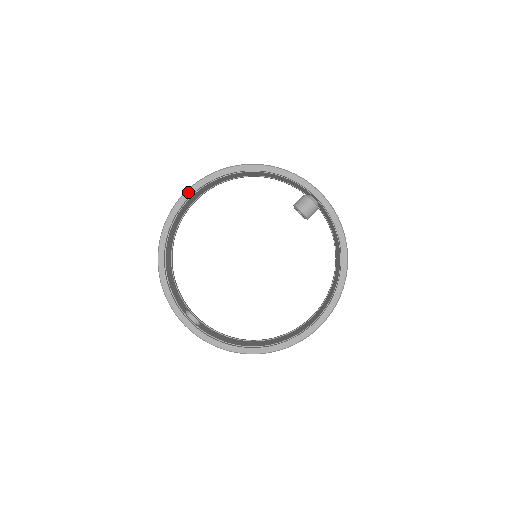
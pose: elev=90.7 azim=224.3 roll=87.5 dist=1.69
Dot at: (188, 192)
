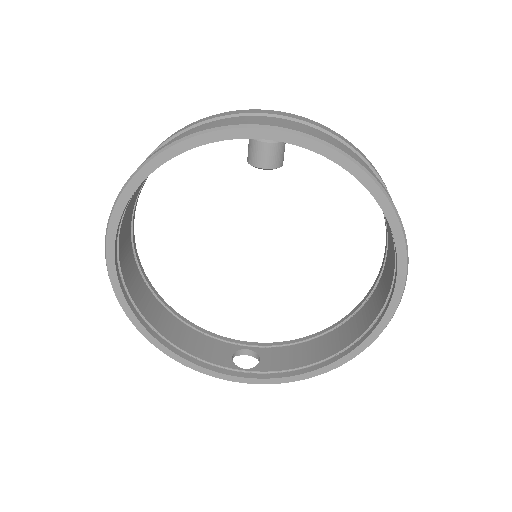
Dot at: (108, 260)
